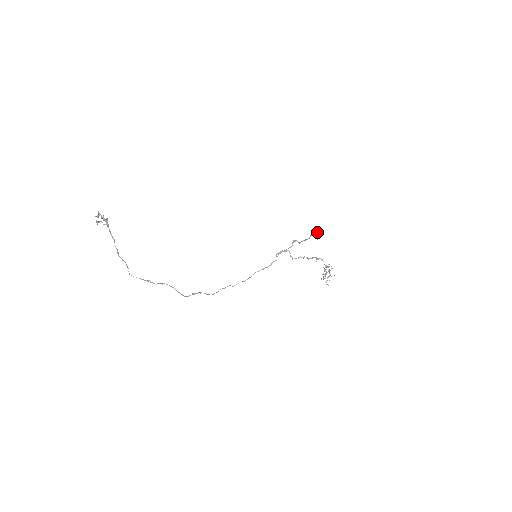
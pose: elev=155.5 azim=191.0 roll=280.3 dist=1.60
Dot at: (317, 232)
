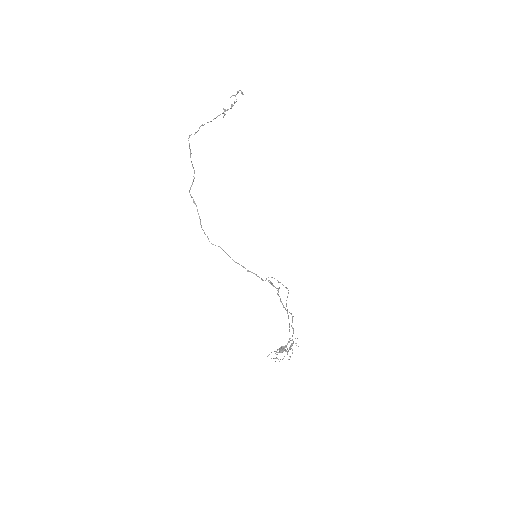
Dot at: occluded
